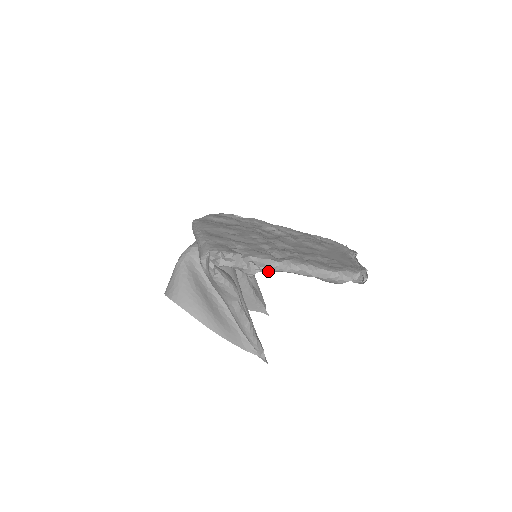
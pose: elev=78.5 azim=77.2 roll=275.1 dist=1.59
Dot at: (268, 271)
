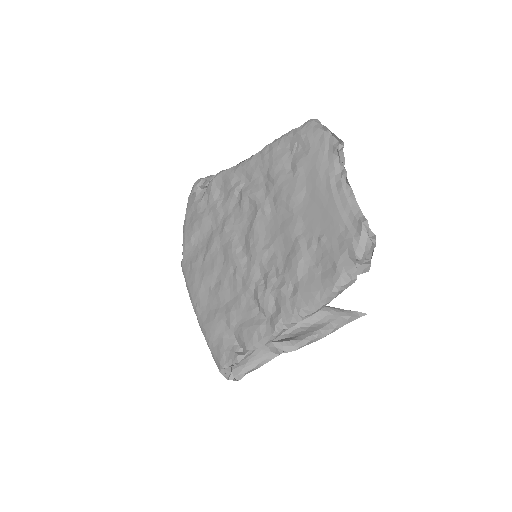
Dot at: occluded
